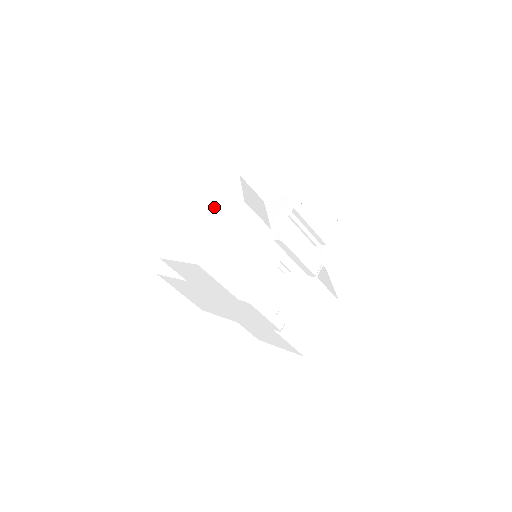
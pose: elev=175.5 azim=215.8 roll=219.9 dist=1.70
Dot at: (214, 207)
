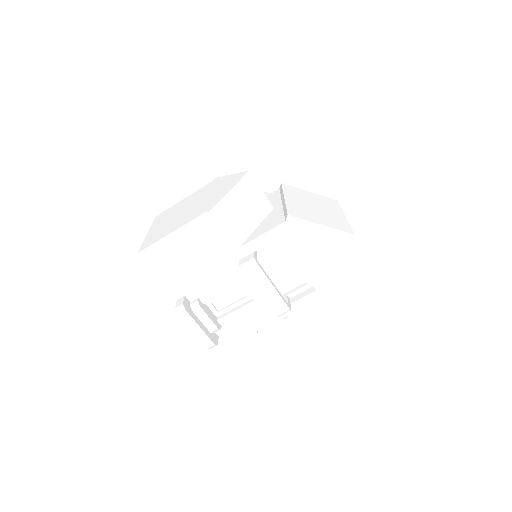
Dot at: (208, 194)
